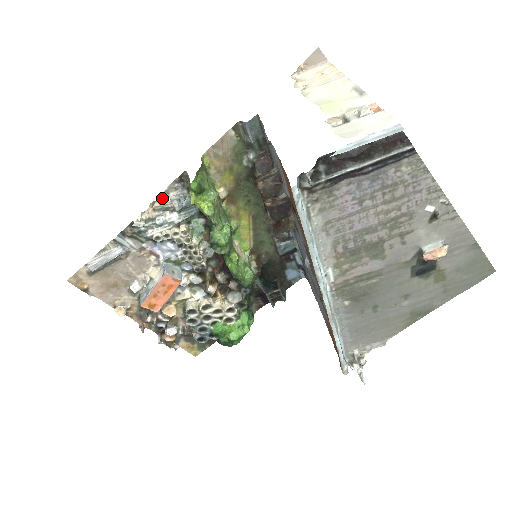
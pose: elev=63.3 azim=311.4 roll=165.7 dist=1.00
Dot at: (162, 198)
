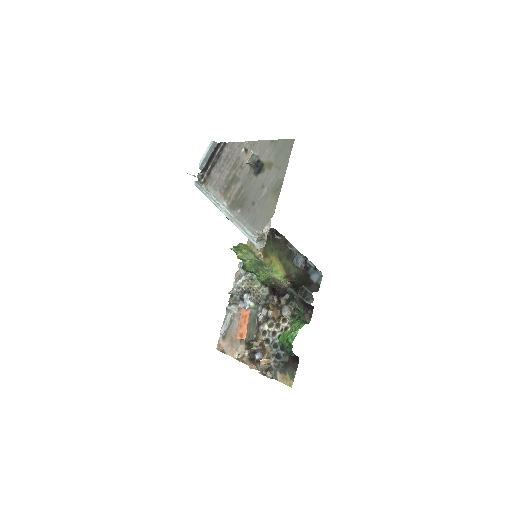
Dot at: (237, 273)
